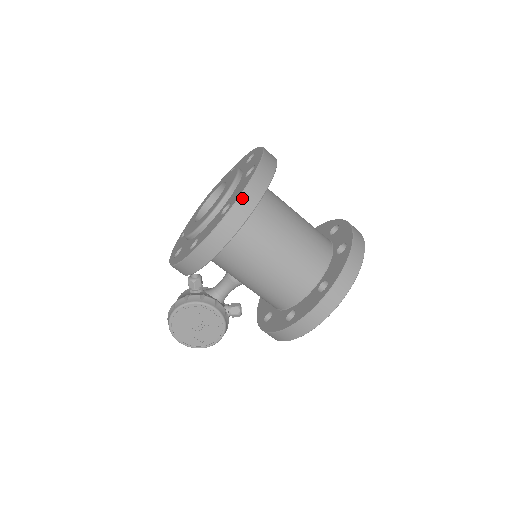
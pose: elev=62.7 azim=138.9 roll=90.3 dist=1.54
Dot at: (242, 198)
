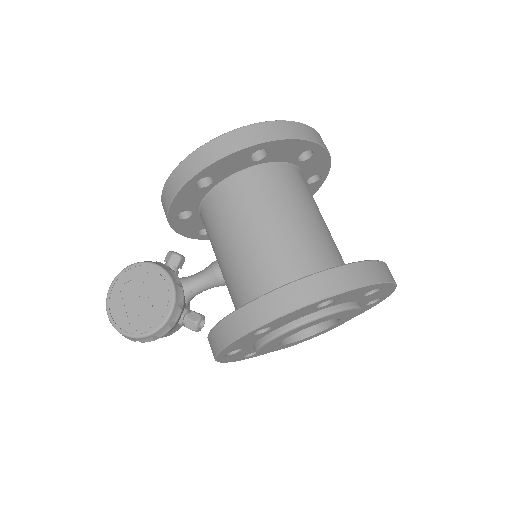
Dot at: (273, 123)
